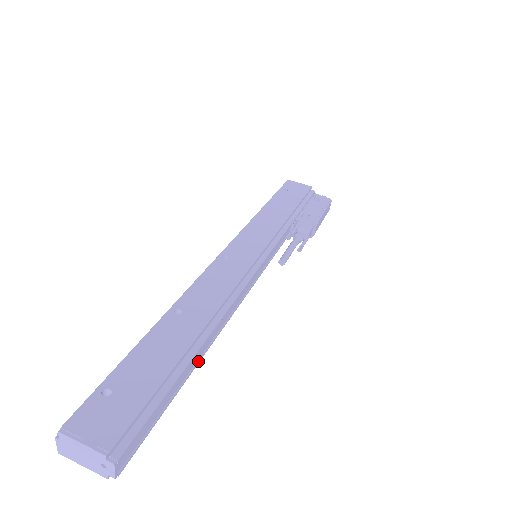
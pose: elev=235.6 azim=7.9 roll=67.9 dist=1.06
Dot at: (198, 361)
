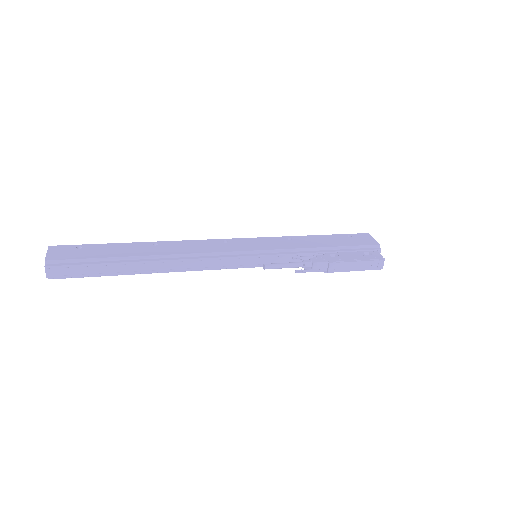
Dot at: (138, 271)
